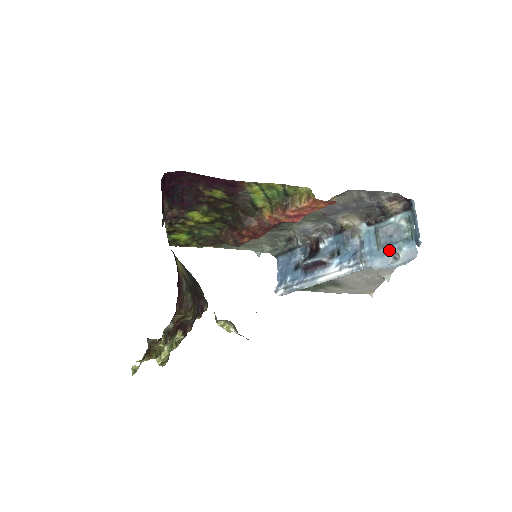
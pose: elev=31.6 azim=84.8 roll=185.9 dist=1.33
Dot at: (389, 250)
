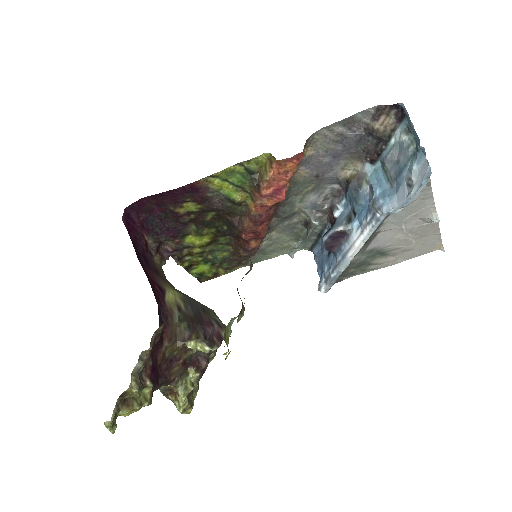
Dot at: (401, 180)
